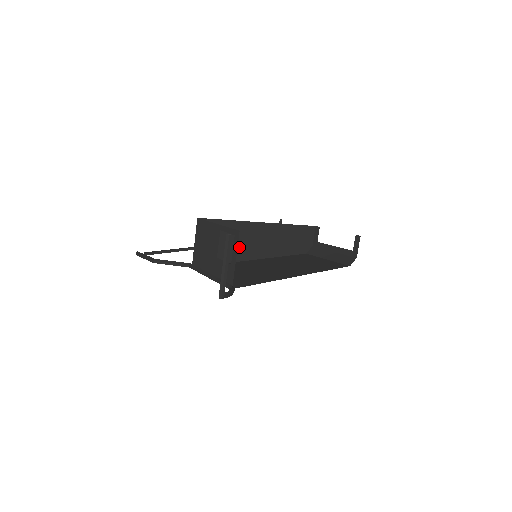
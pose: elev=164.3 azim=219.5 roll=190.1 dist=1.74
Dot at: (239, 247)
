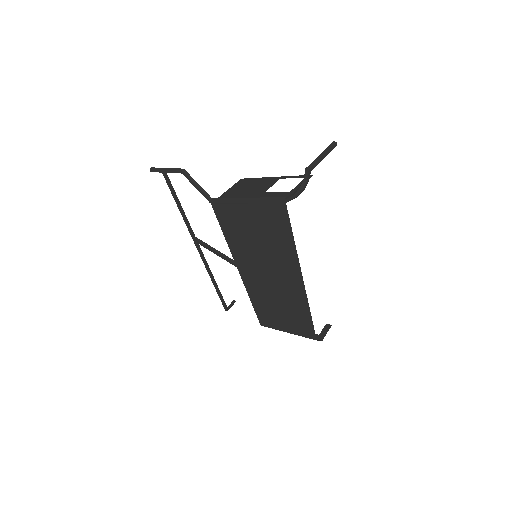
Dot at: occluded
